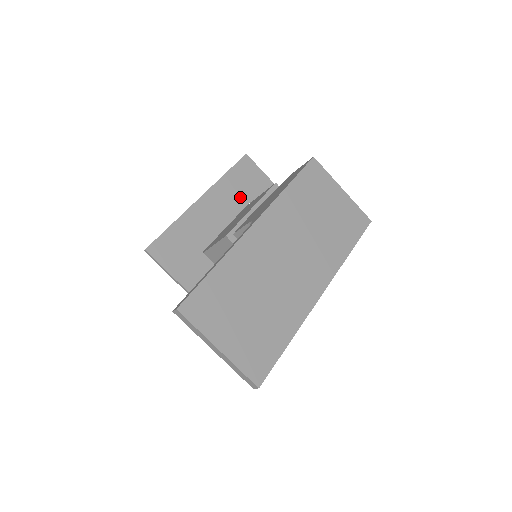
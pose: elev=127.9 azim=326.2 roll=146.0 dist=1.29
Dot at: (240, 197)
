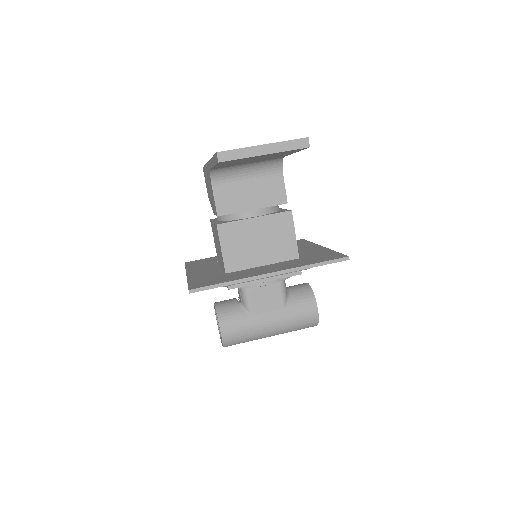
Dot at: (209, 264)
